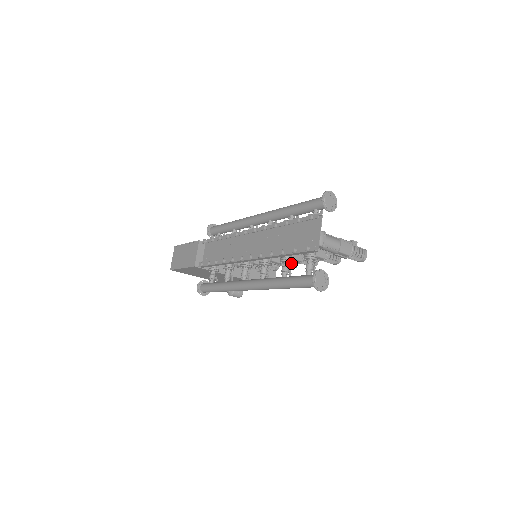
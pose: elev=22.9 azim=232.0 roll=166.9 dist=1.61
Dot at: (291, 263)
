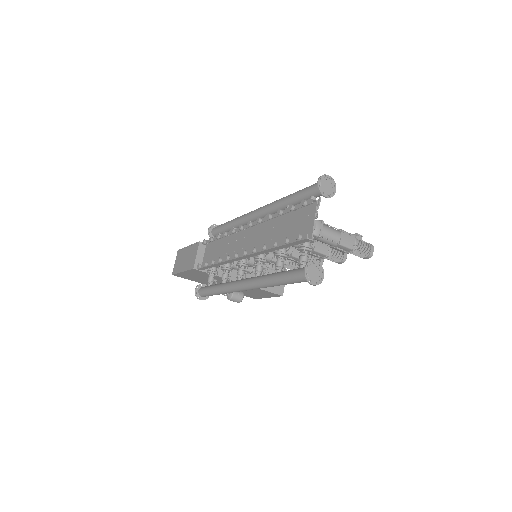
Dot at: (286, 257)
